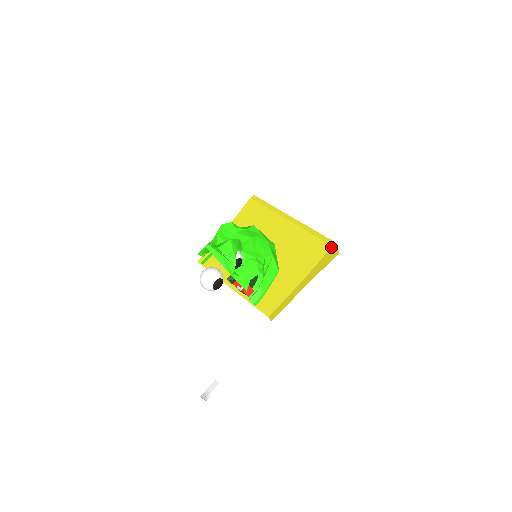
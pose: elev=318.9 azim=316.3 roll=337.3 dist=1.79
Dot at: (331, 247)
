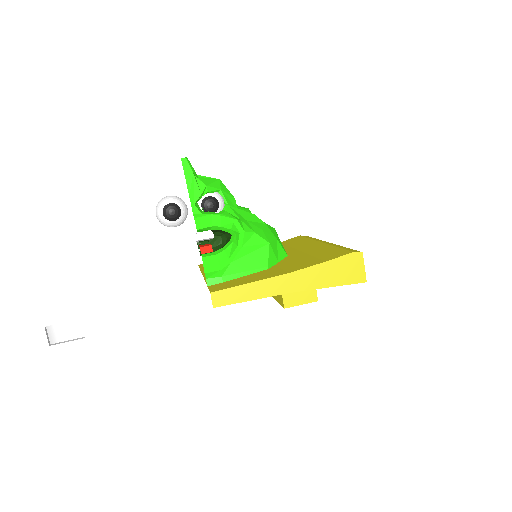
Dot at: (351, 253)
